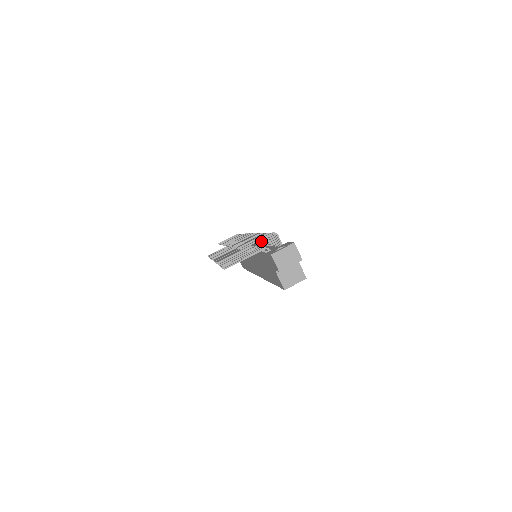
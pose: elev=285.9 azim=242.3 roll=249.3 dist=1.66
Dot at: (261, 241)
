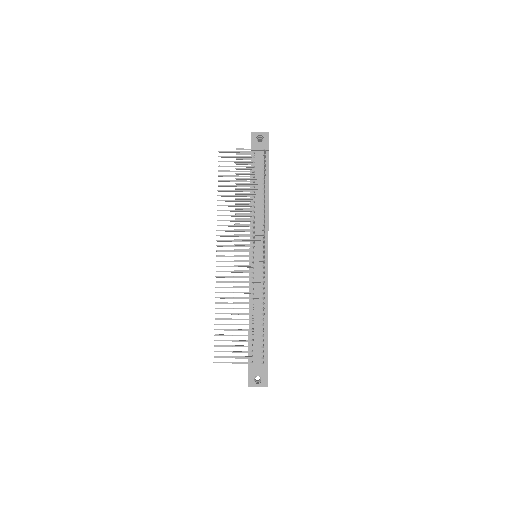
Dot at: (263, 278)
